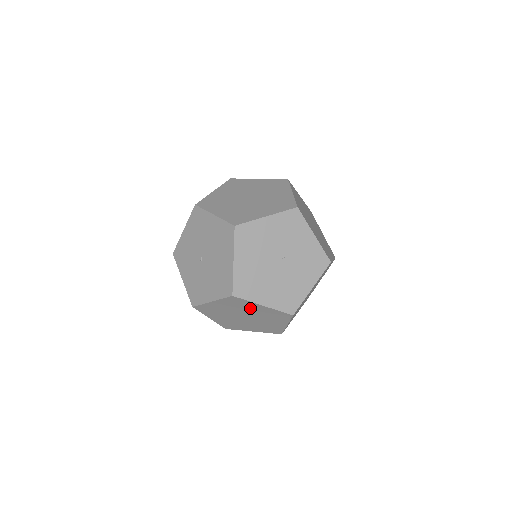
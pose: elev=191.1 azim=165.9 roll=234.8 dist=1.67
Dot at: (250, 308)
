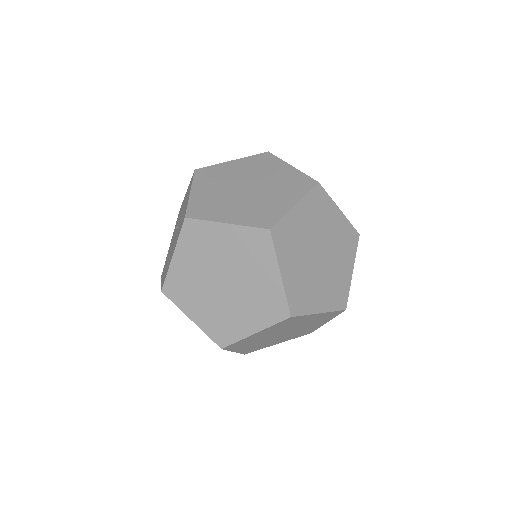
Dot at: occluded
